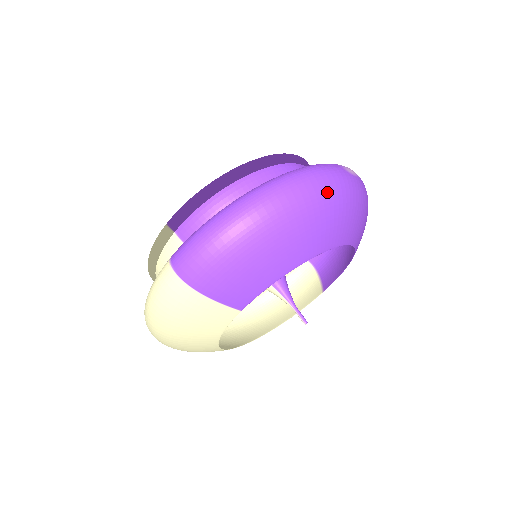
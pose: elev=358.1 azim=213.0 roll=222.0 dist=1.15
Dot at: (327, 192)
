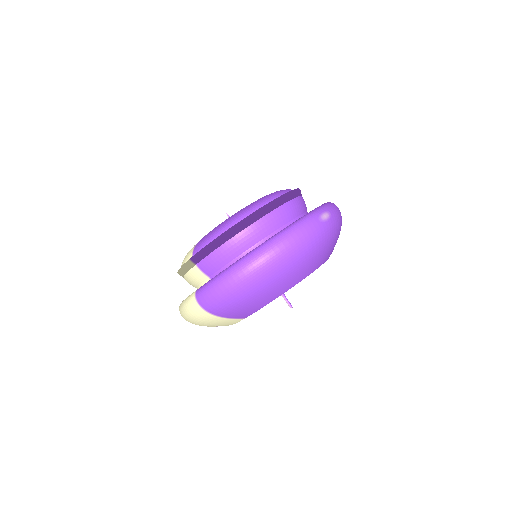
Dot at: (303, 249)
